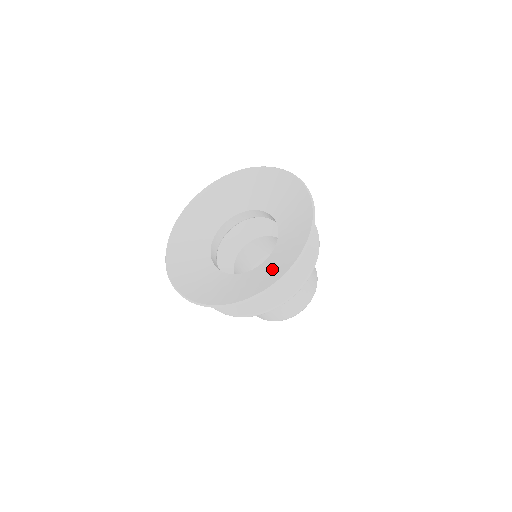
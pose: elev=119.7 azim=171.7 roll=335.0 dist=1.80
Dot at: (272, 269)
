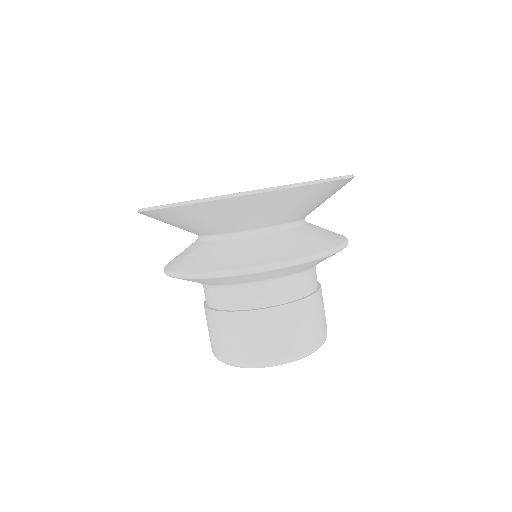
Dot at: occluded
